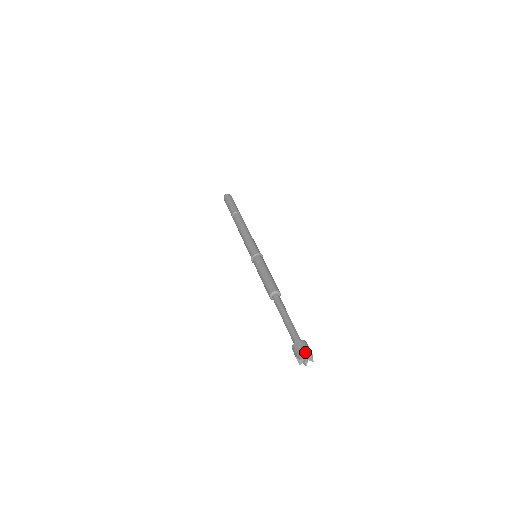
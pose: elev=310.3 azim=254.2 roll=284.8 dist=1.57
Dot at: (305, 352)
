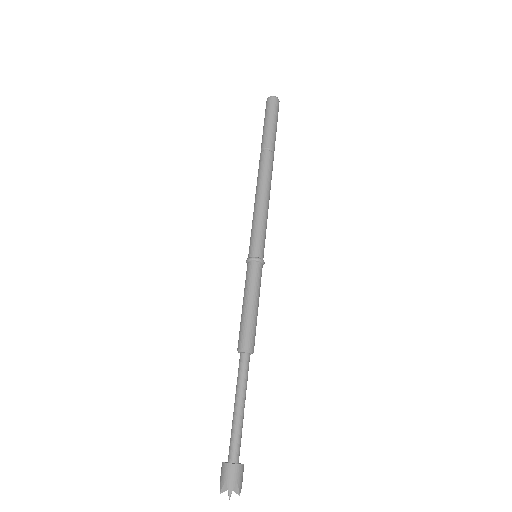
Dot at: (230, 490)
